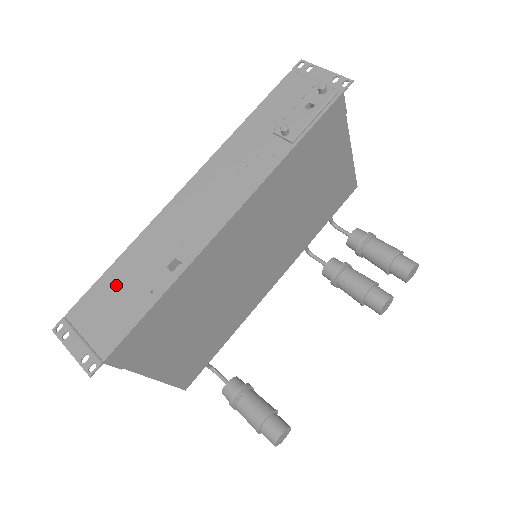
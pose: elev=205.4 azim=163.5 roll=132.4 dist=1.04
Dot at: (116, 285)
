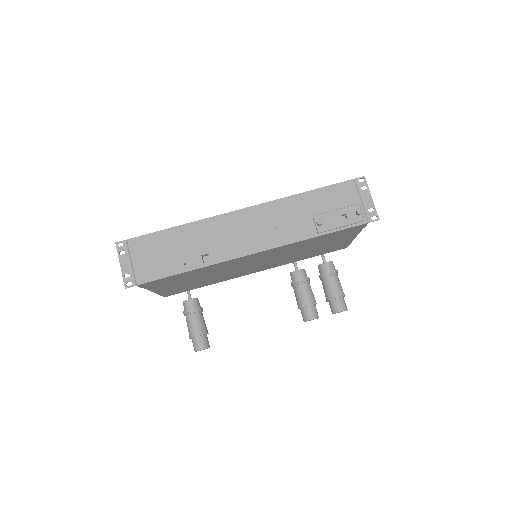
Dot at: (167, 244)
